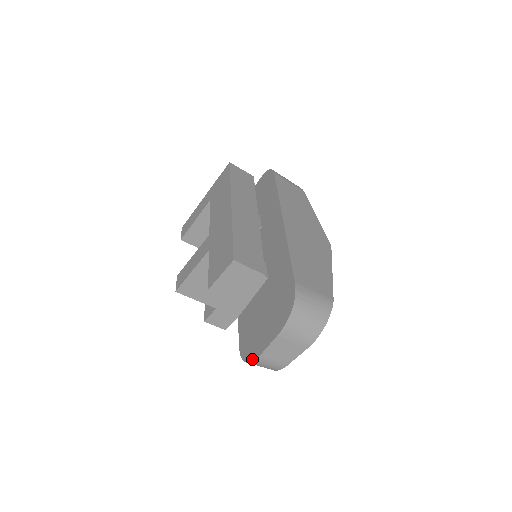
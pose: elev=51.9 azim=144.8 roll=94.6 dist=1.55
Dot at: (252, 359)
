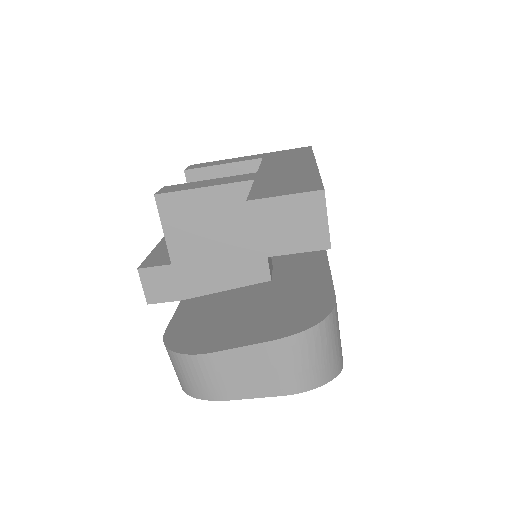
Dot at: (192, 351)
